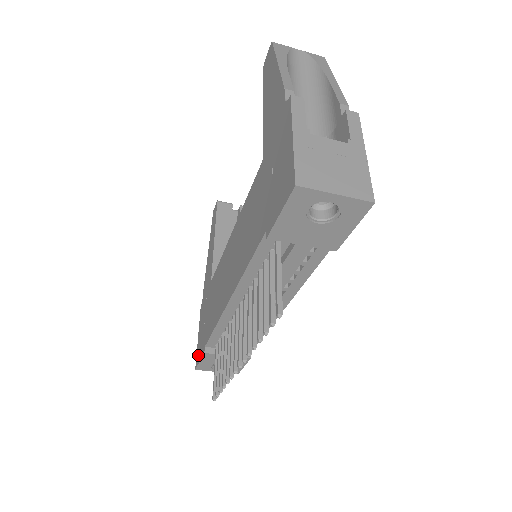
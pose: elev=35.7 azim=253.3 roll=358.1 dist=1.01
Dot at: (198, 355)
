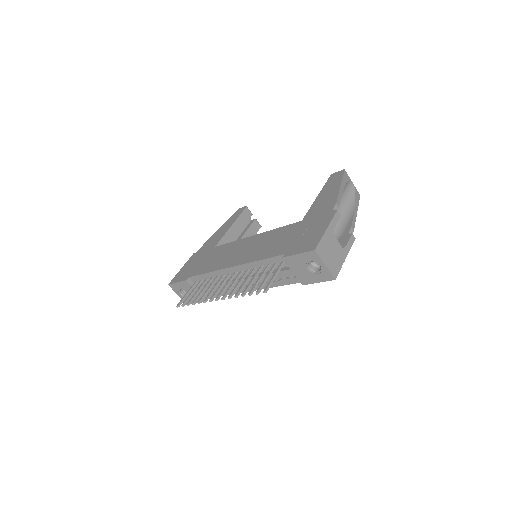
Dot at: (177, 278)
